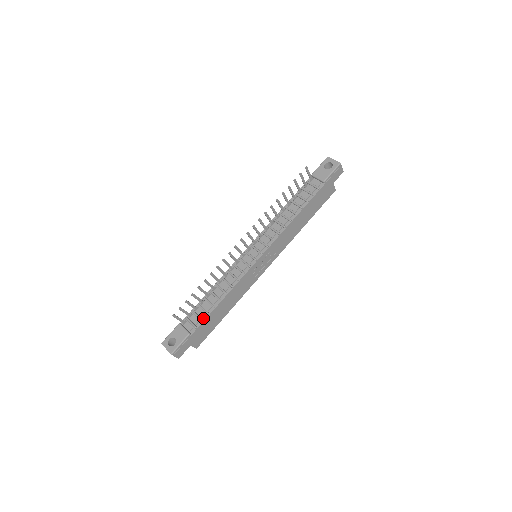
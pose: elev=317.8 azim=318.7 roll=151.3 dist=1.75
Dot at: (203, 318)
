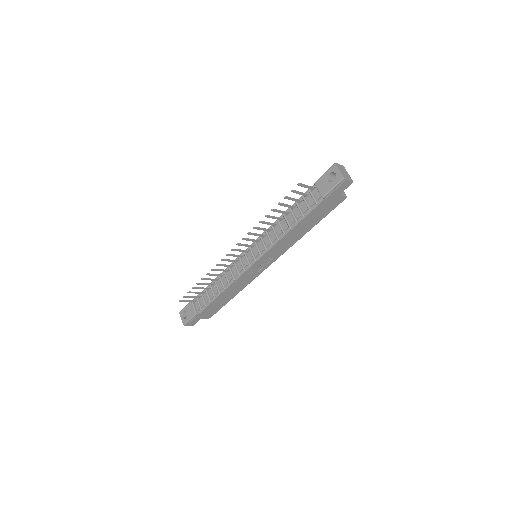
Dot at: (207, 304)
